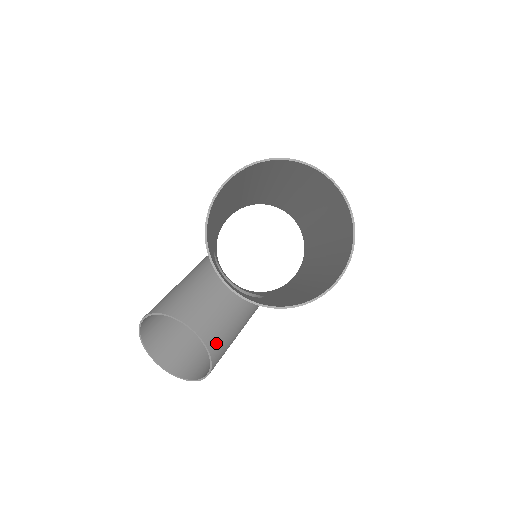
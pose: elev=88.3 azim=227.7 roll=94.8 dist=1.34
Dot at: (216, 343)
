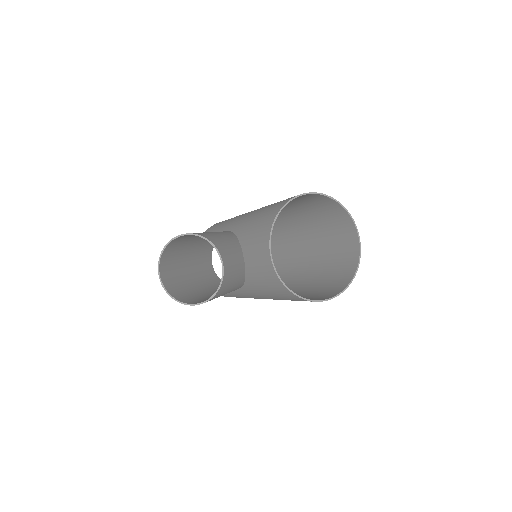
Dot at: (224, 286)
